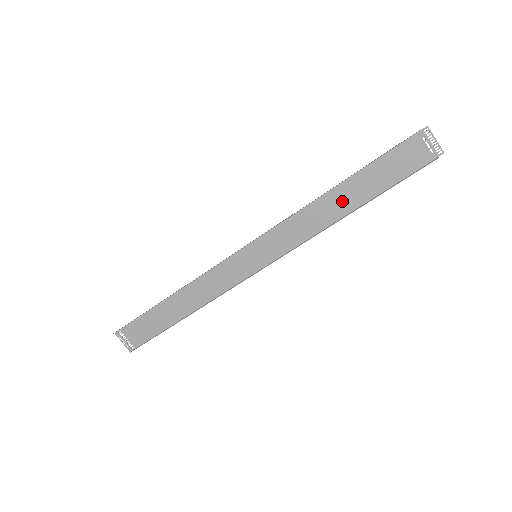
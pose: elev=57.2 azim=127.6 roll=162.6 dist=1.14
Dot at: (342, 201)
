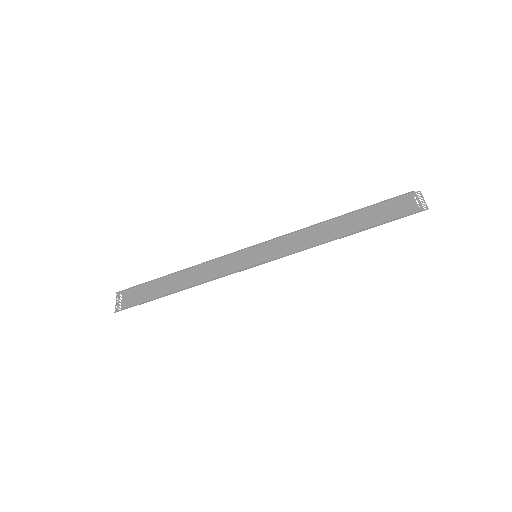
Dot at: (339, 229)
